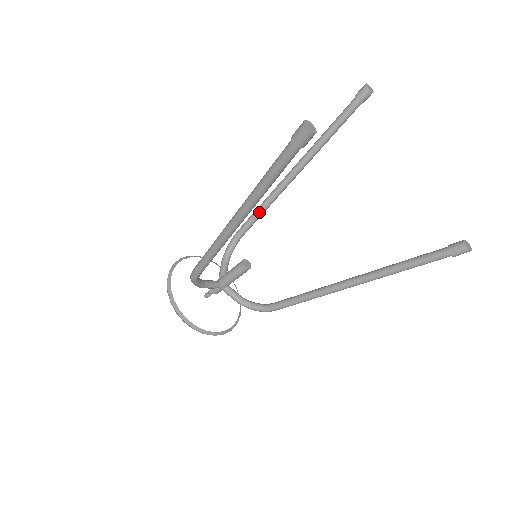
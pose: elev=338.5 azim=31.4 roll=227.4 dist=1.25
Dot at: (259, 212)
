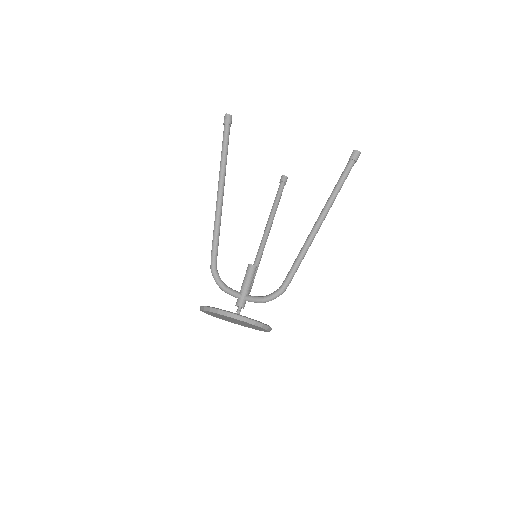
Dot at: (256, 260)
